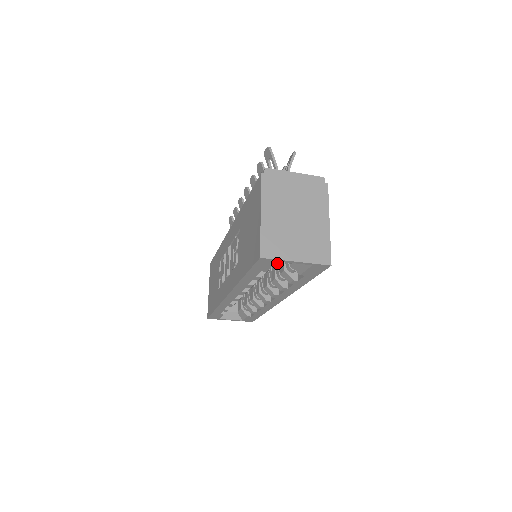
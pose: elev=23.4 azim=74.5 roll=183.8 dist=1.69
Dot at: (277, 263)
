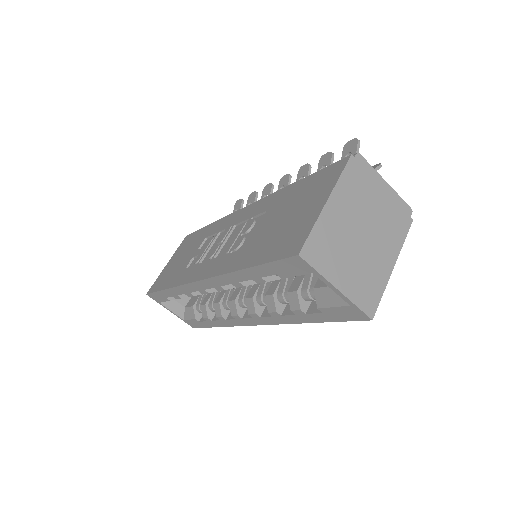
Dot at: (287, 278)
